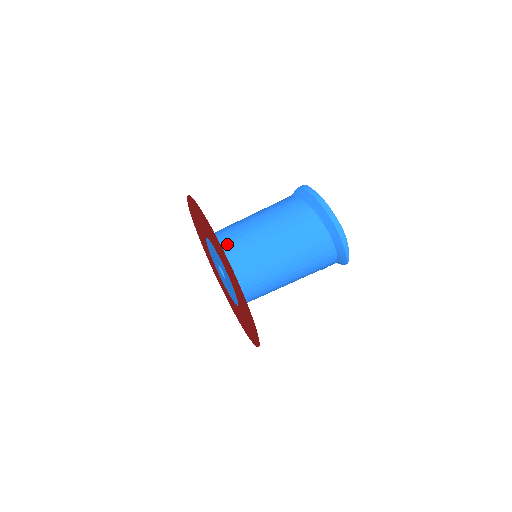
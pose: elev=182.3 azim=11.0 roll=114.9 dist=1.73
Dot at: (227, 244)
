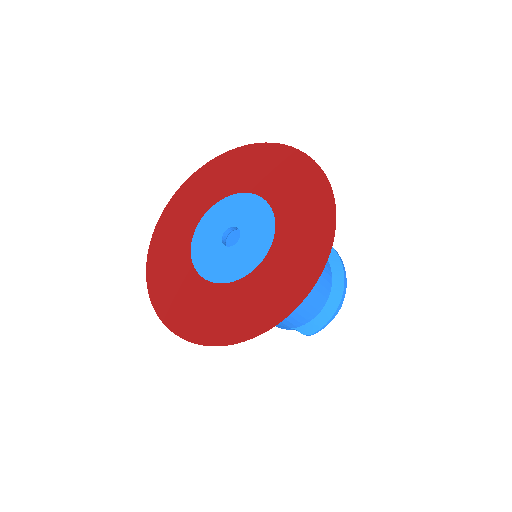
Dot at: occluded
